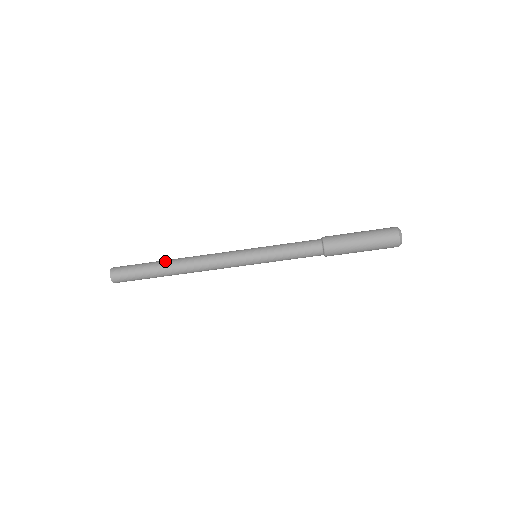
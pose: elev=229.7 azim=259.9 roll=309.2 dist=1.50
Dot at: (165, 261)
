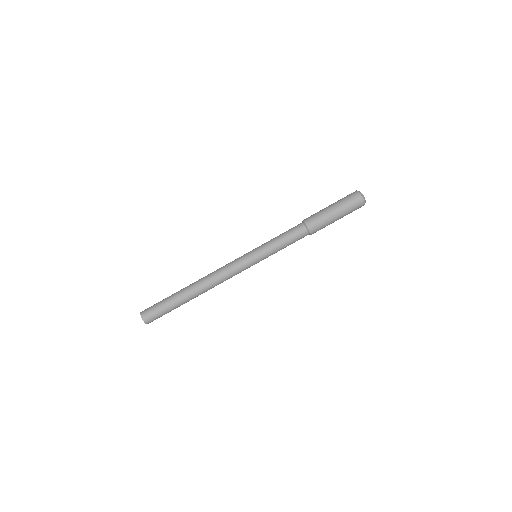
Dot at: (183, 289)
